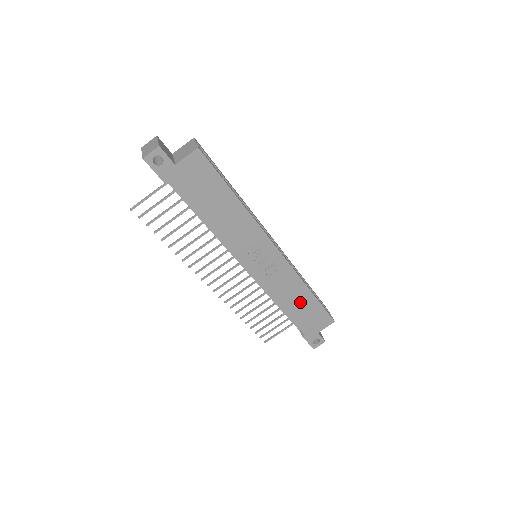
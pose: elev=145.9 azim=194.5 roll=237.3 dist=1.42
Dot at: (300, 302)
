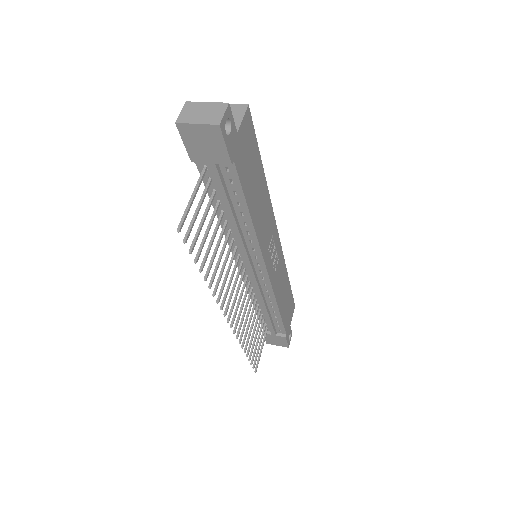
Dot at: (285, 295)
